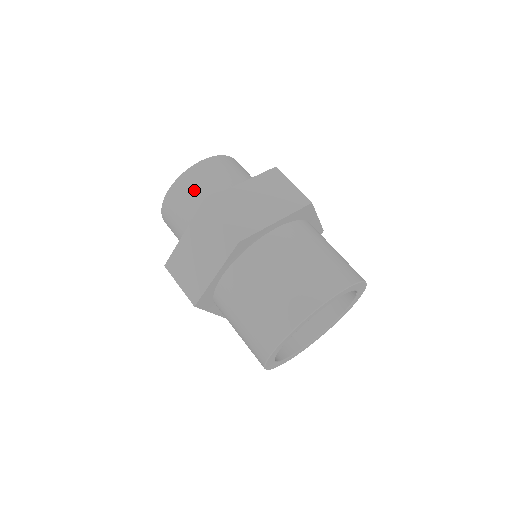
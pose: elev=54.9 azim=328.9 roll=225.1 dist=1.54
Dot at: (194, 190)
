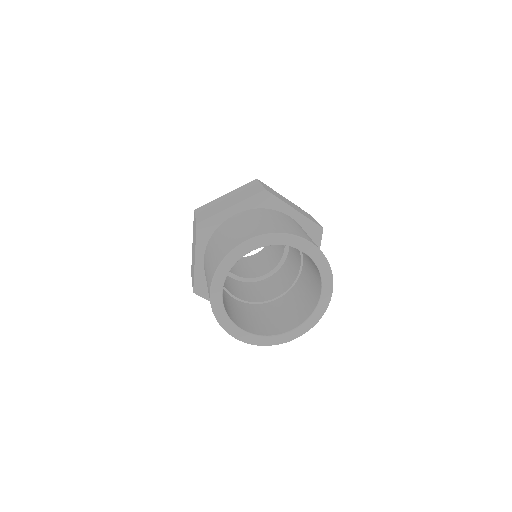
Dot at: occluded
